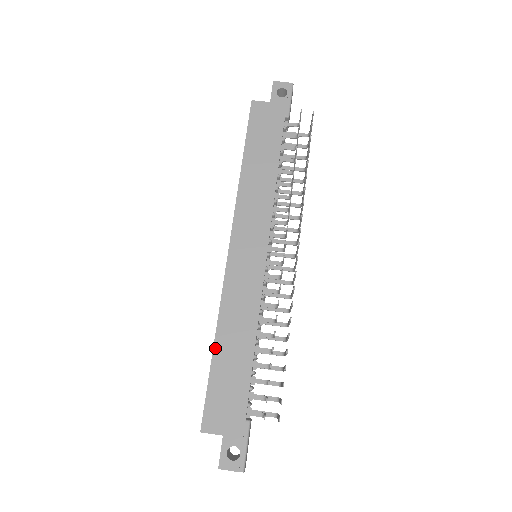
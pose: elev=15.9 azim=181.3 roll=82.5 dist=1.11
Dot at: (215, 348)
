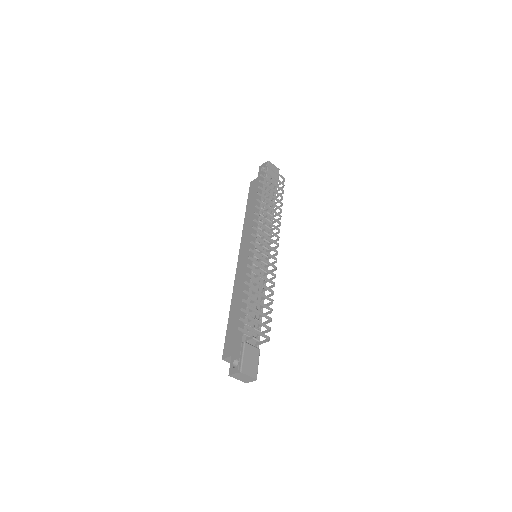
Dot at: (230, 311)
